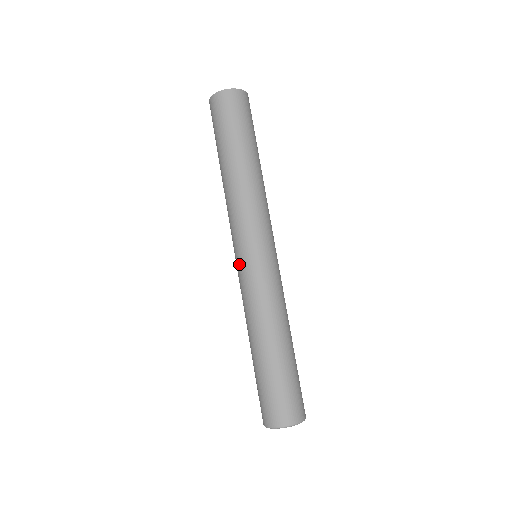
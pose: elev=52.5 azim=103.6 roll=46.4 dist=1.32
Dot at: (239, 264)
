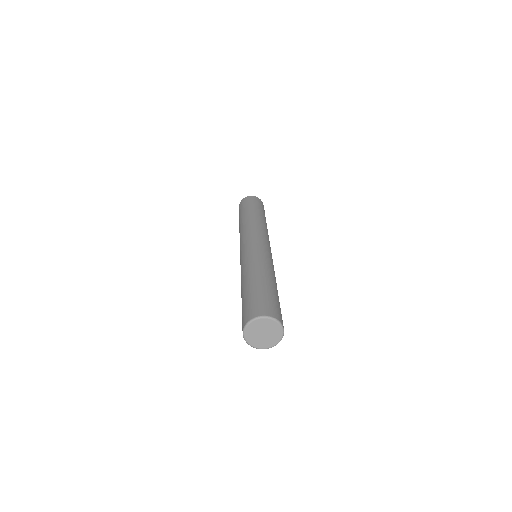
Dot at: (241, 255)
